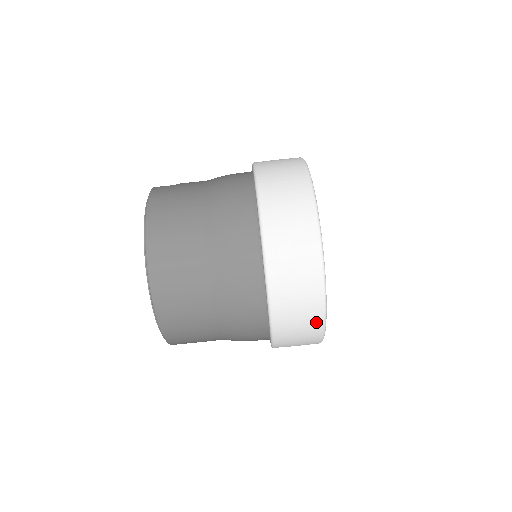
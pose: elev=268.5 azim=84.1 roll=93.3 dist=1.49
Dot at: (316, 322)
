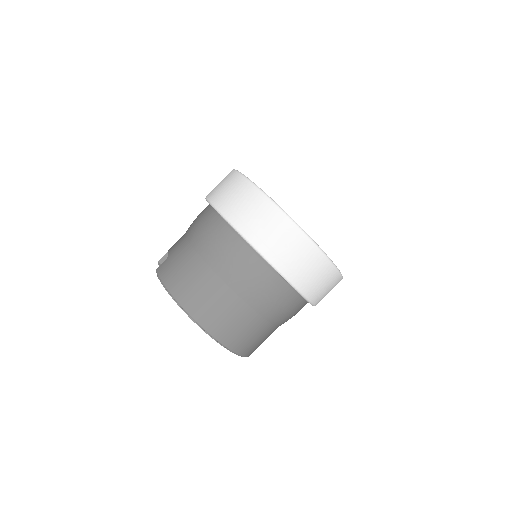
Dot at: (332, 274)
